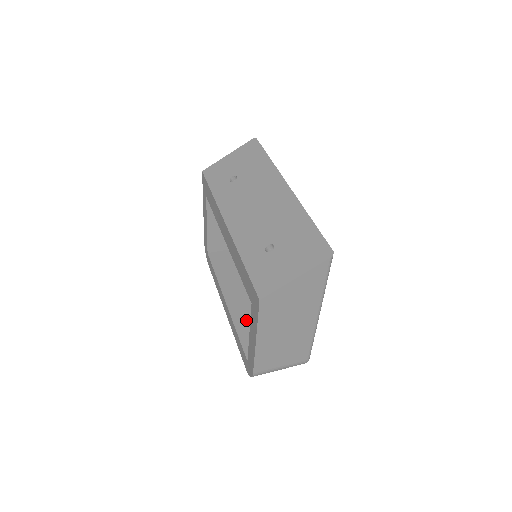
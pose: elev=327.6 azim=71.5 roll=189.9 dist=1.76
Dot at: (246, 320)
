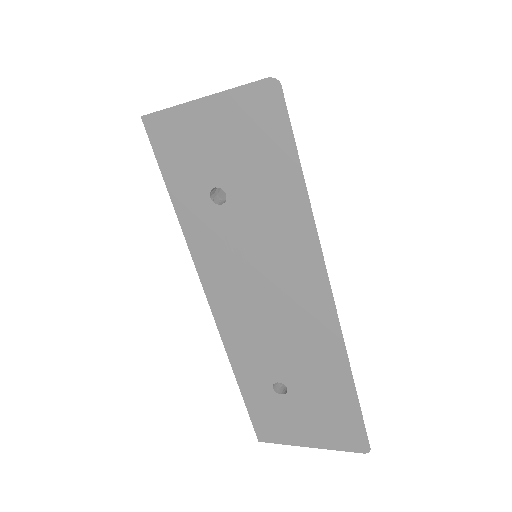
Dot at: occluded
